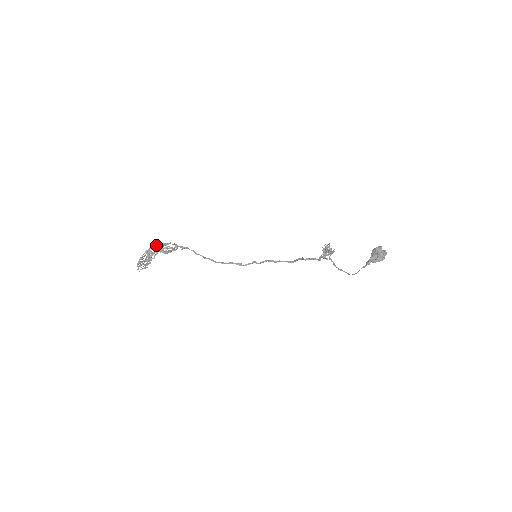
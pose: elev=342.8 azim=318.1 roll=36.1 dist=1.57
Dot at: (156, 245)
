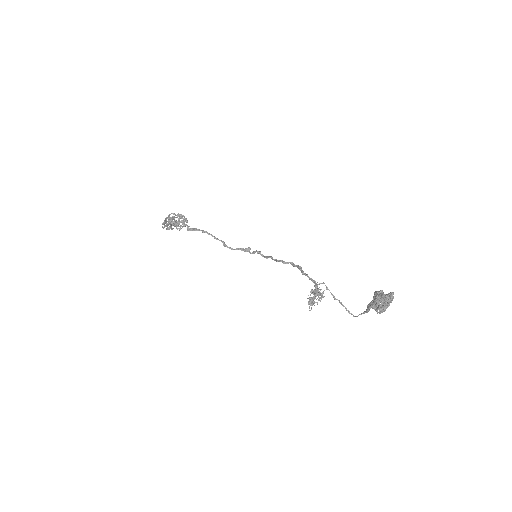
Dot at: (169, 215)
